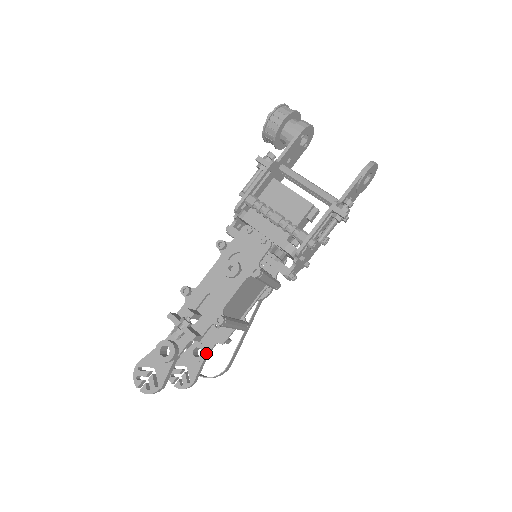
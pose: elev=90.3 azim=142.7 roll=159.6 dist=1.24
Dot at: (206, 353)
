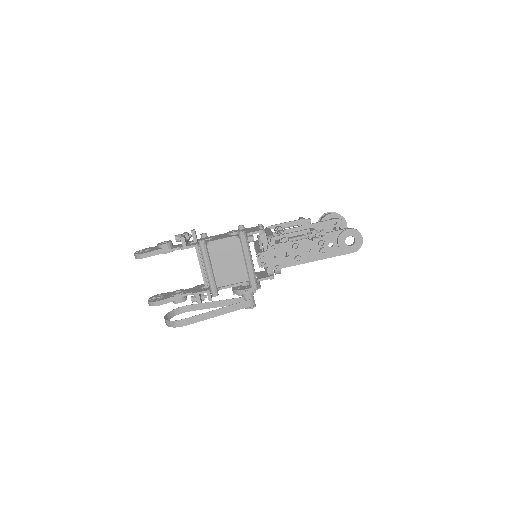
Dot at: (181, 294)
